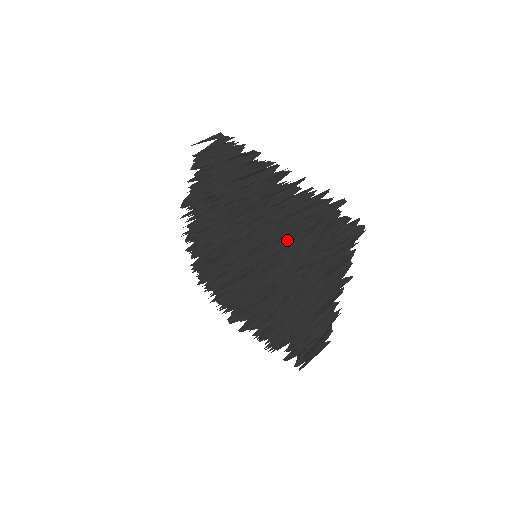
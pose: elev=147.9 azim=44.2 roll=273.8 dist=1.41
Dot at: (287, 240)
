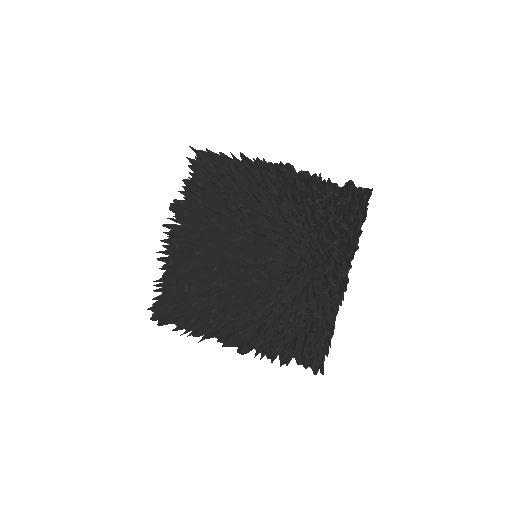
Dot at: (322, 201)
